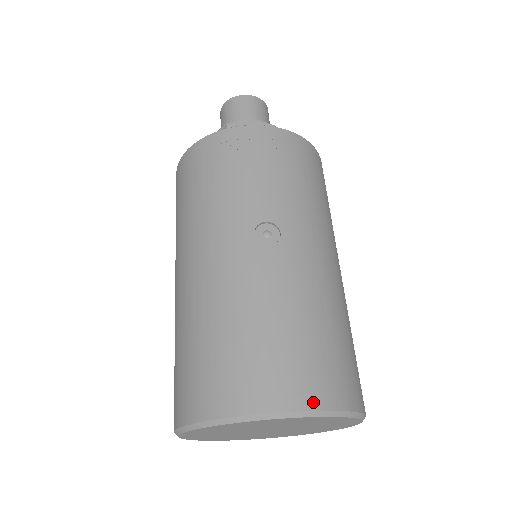
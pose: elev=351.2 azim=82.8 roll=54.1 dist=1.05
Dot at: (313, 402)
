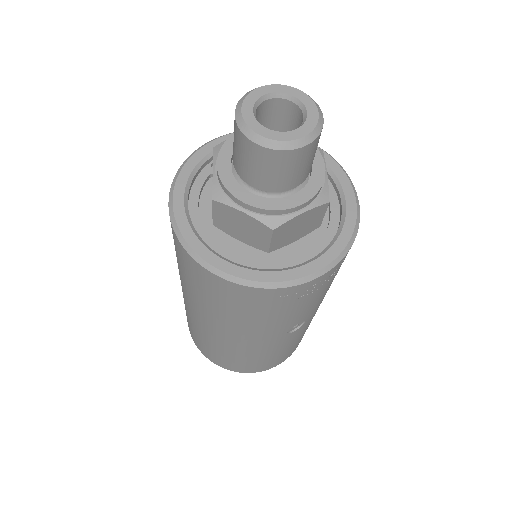
Dot at: occluded
